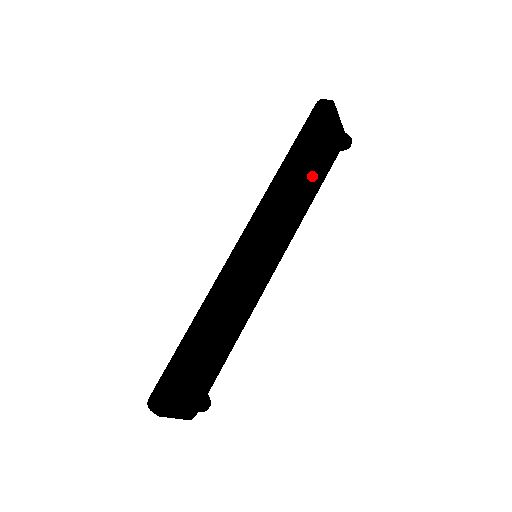
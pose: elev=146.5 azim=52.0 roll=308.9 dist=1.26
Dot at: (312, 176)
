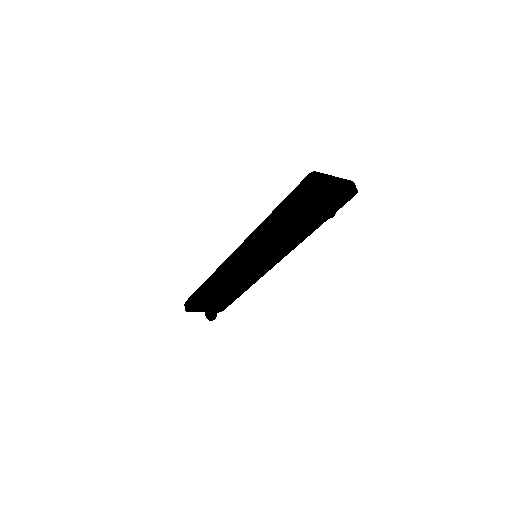
Dot at: (318, 213)
